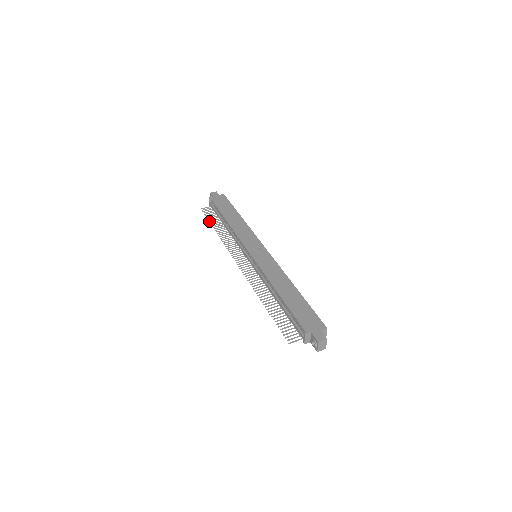
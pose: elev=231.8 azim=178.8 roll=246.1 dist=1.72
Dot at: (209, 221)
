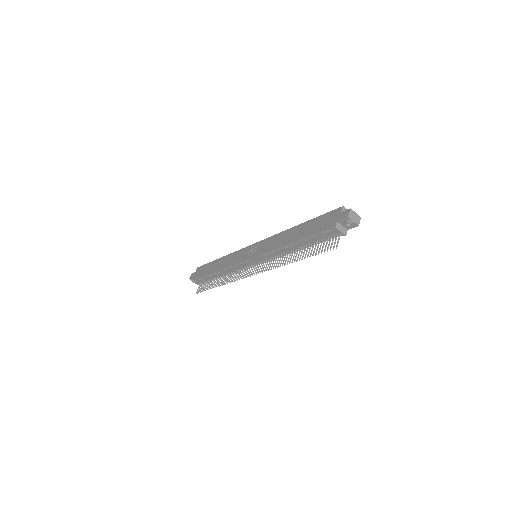
Dot at: occluded
